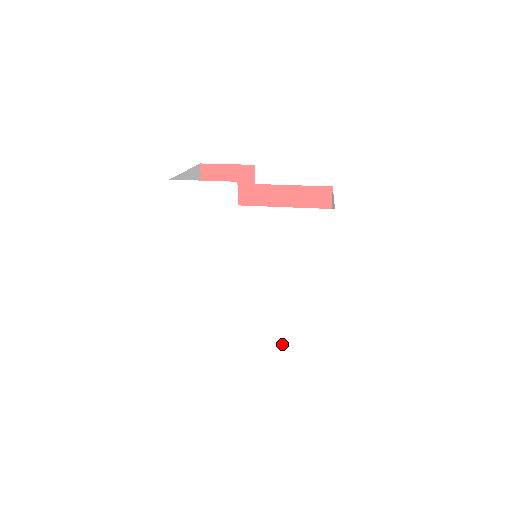
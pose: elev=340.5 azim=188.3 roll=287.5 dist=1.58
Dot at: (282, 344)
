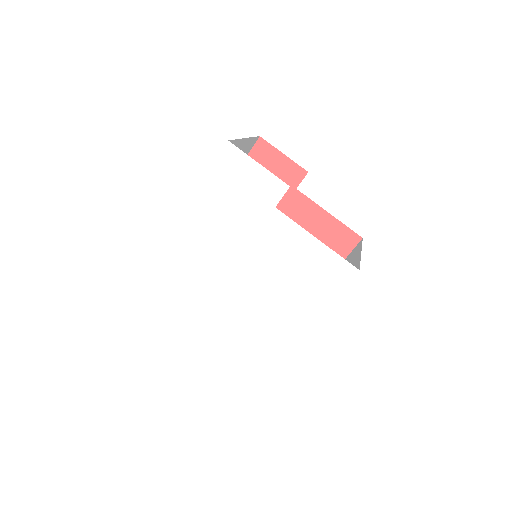
Dot at: (229, 351)
